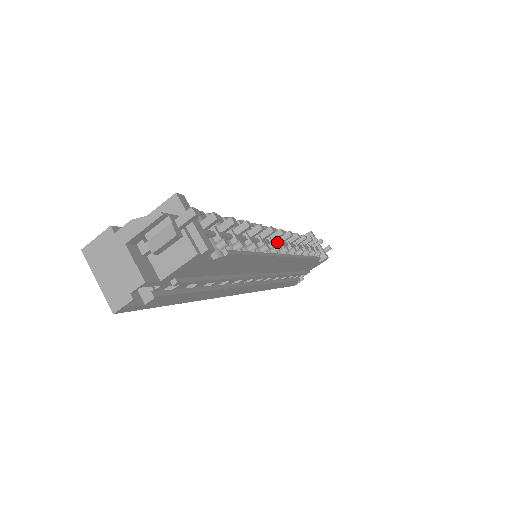
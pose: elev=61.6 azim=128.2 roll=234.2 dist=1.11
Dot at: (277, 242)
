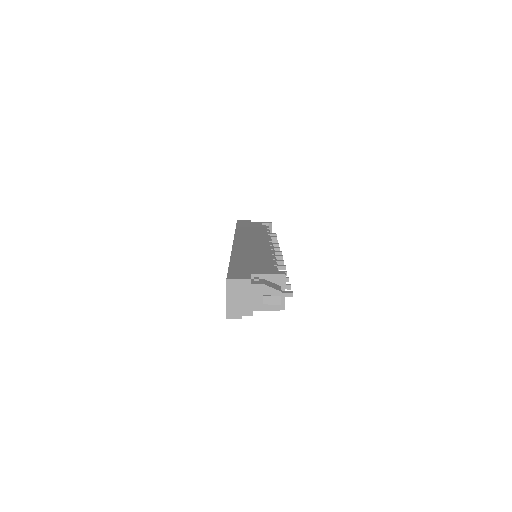
Dot at: occluded
